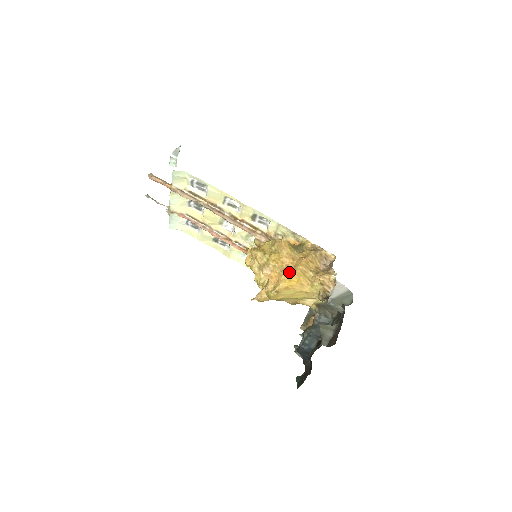
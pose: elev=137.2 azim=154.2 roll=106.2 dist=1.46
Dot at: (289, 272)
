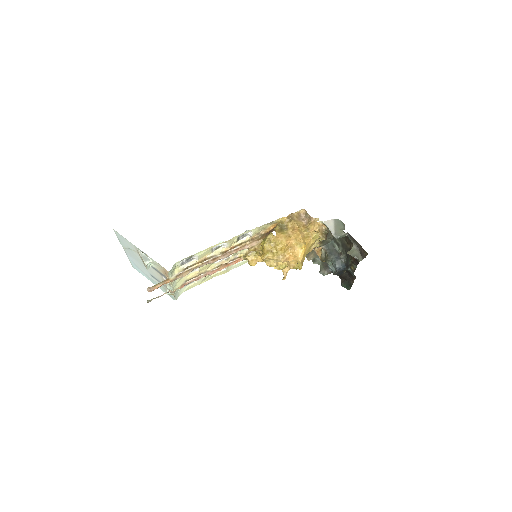
Dot at: (296, 246)
